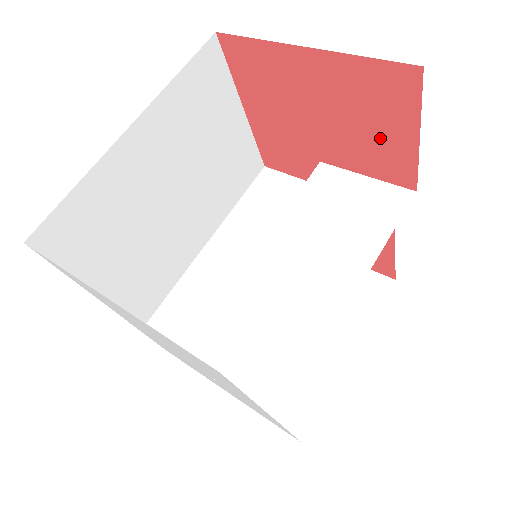
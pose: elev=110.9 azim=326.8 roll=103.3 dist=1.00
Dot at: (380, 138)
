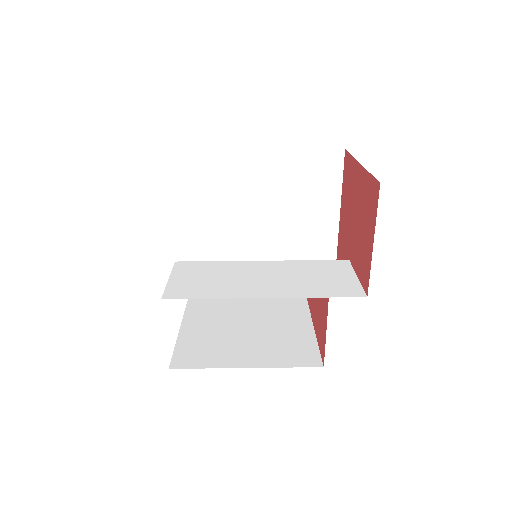
Dot at: (365, 240)
